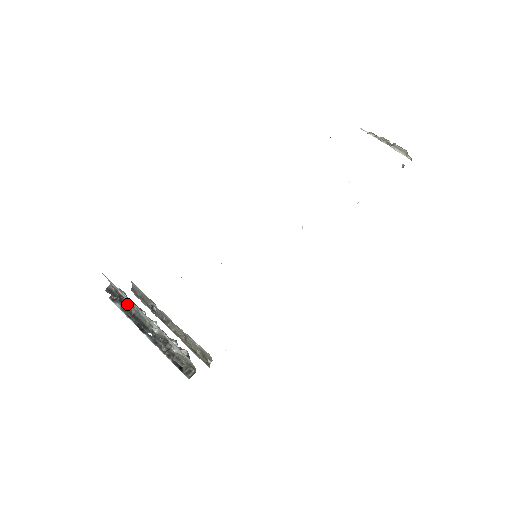
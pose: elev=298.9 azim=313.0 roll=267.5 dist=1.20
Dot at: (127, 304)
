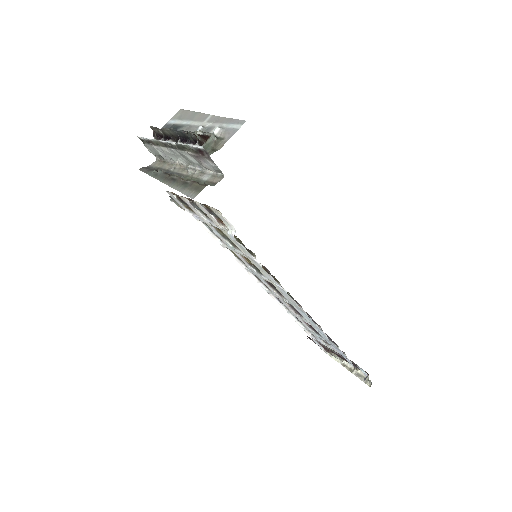
Dot at: occluded
